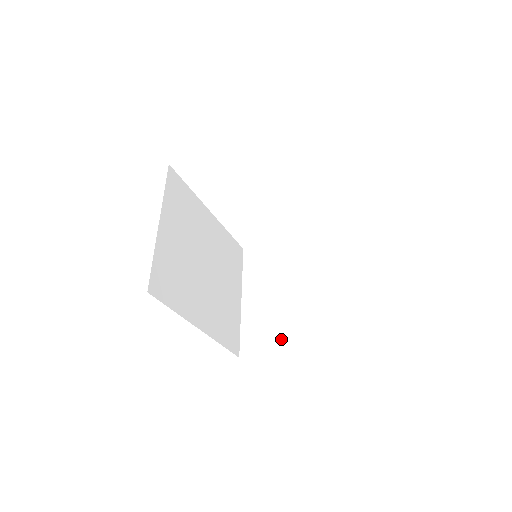
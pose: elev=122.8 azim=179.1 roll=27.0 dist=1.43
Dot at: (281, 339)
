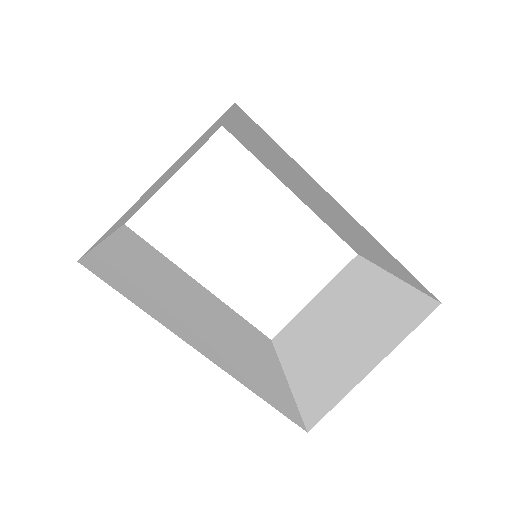
Dot at: (356, 365)
